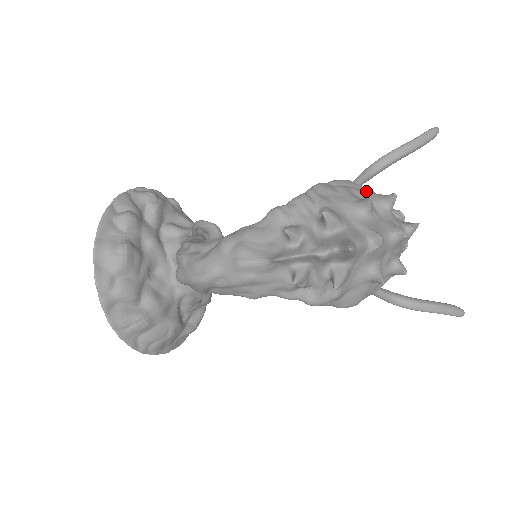
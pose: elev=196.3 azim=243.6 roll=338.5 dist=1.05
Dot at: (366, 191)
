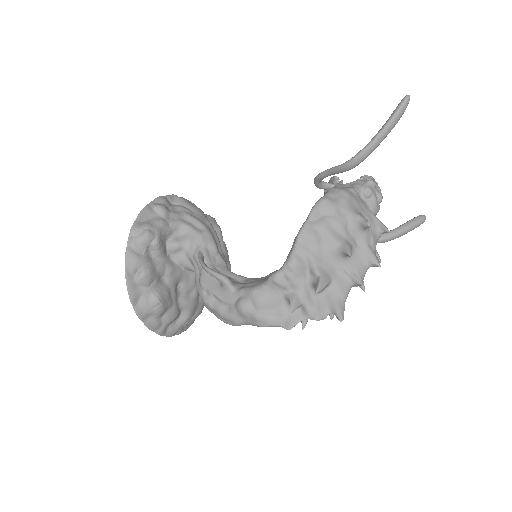
Dot at: (343, 213)
